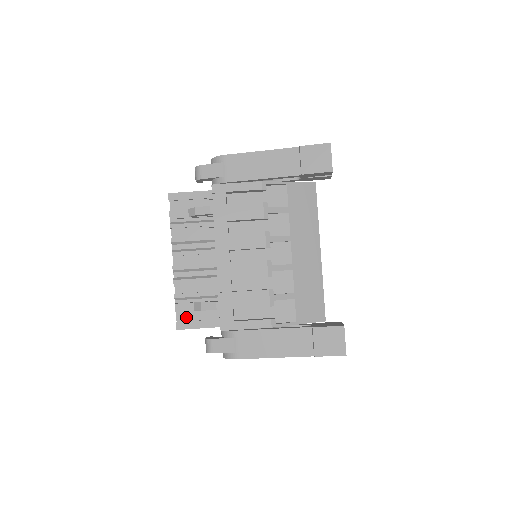
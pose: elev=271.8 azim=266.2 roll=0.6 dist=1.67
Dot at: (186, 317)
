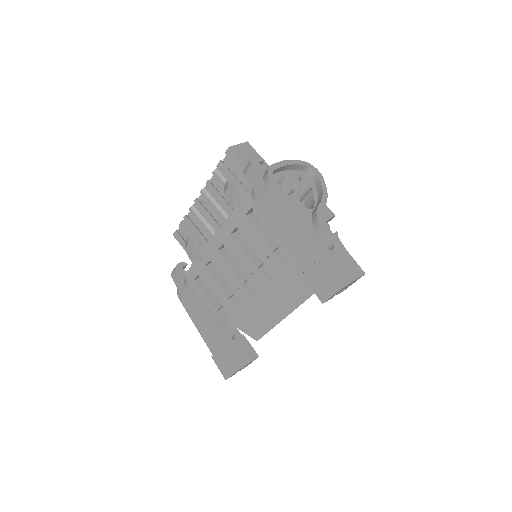
Dot at: (185, 234)
